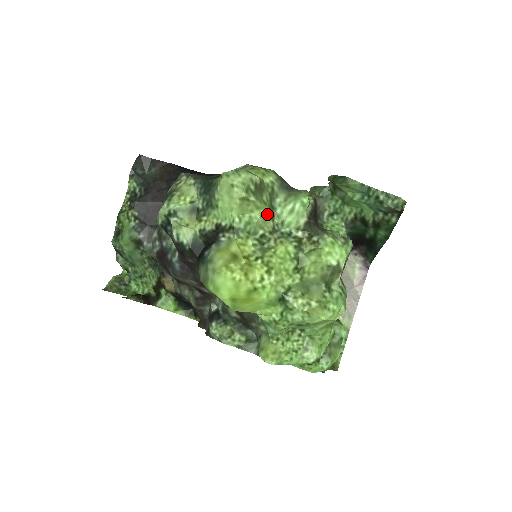
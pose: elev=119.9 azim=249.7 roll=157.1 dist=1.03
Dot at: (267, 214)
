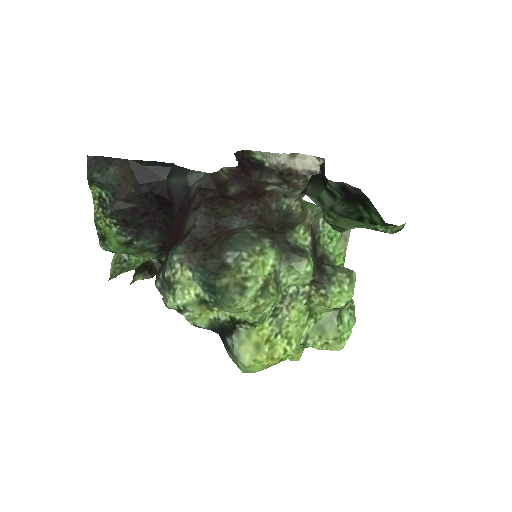
Dot at: (276, 299)
